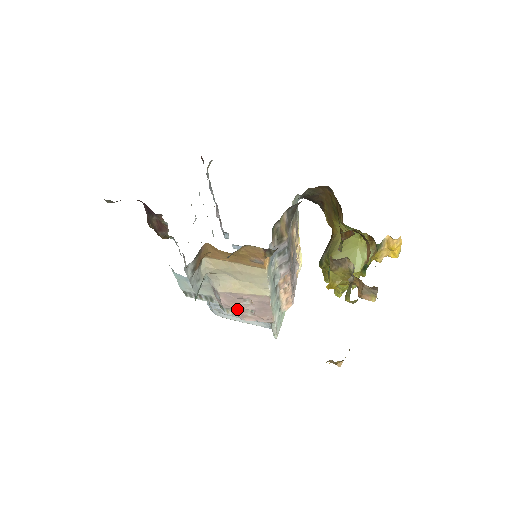
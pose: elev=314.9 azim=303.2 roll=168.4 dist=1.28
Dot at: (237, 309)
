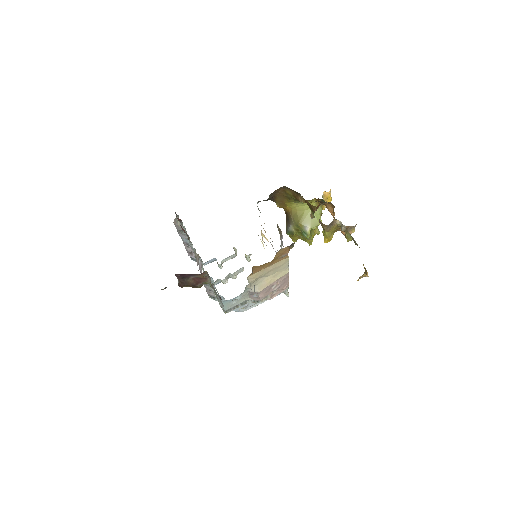
Dot at: (268, 295)
